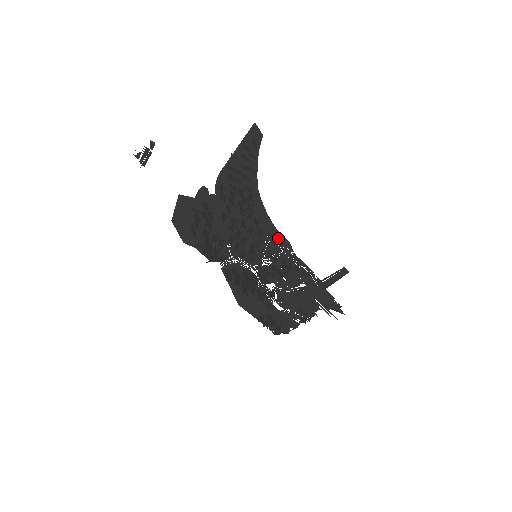
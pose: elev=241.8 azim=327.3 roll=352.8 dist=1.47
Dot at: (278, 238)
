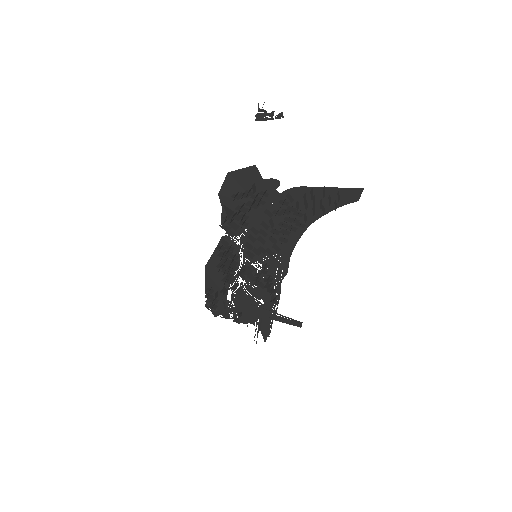
Dot at: (284, 262)
